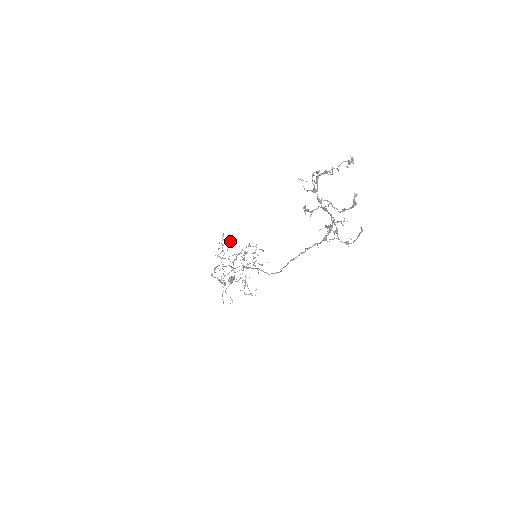
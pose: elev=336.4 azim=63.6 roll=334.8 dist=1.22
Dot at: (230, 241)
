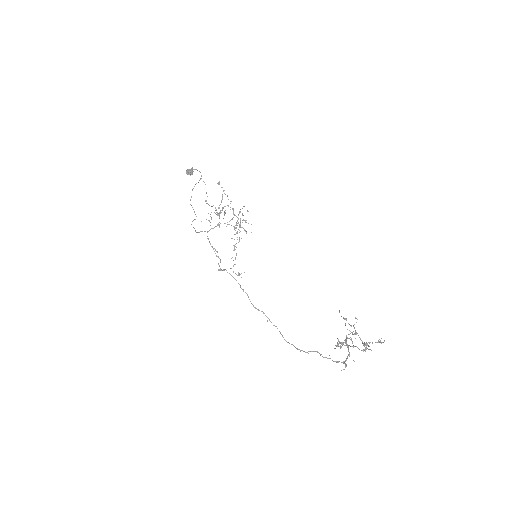
Dot at: occluded
